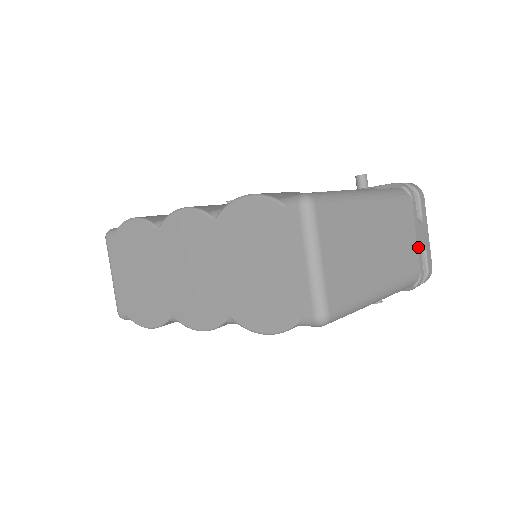
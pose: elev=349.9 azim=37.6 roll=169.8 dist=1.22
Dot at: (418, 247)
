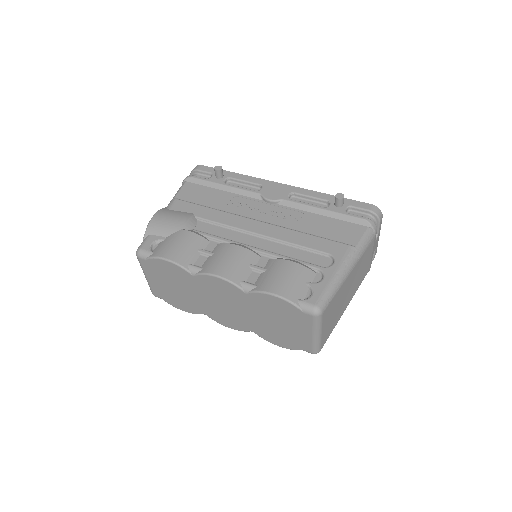
Dot at: occluded
